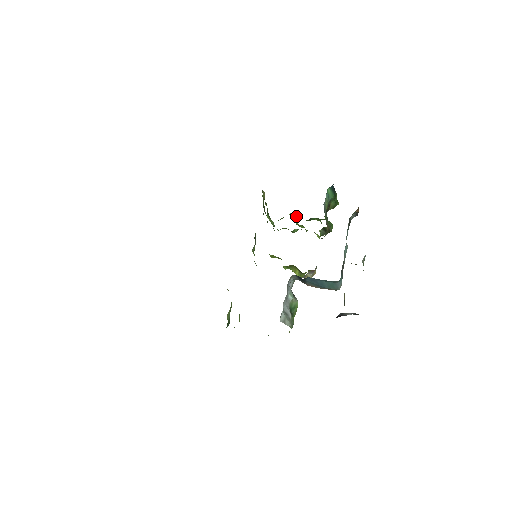
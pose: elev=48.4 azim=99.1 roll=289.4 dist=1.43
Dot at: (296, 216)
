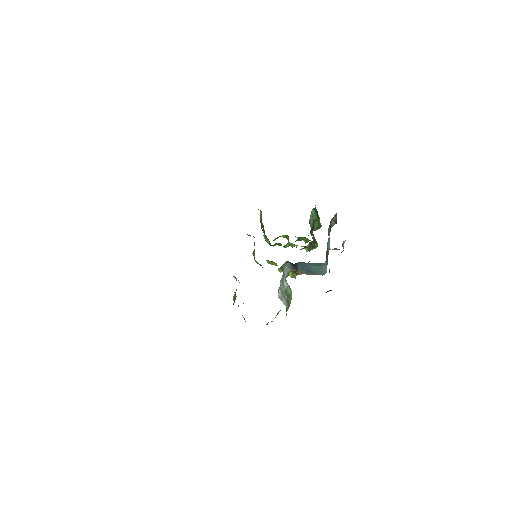
Dot at: (287, 238)
